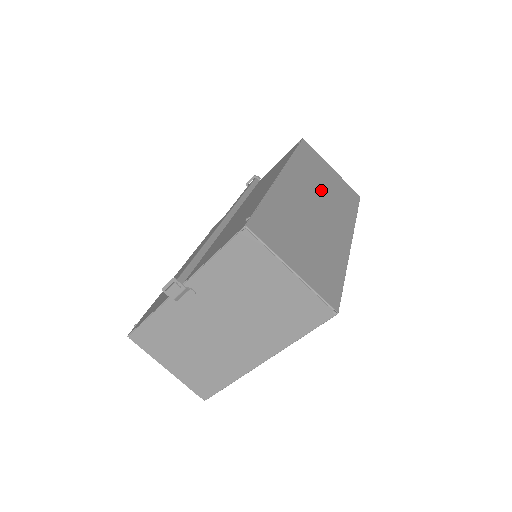
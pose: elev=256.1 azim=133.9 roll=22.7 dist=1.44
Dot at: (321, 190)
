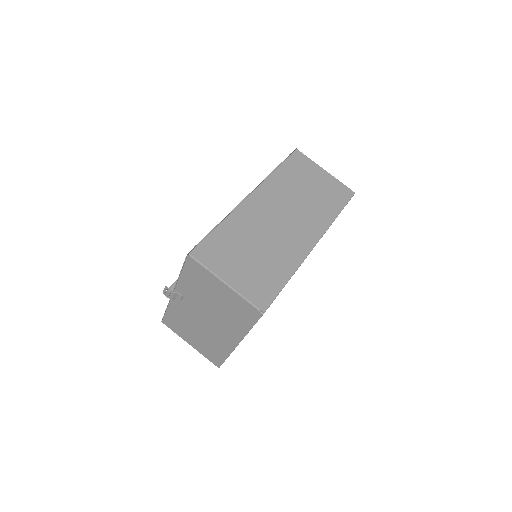
Dot at: (297, 199)
